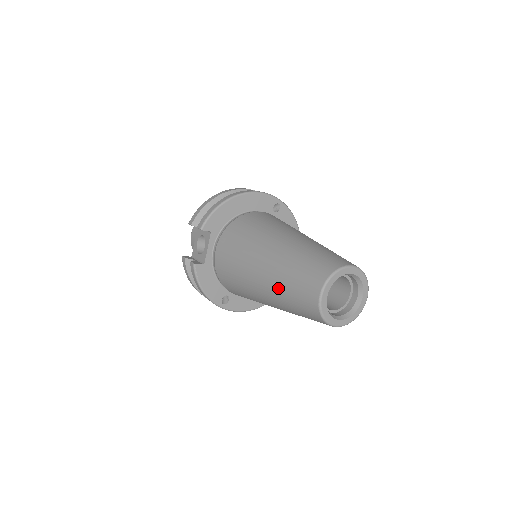
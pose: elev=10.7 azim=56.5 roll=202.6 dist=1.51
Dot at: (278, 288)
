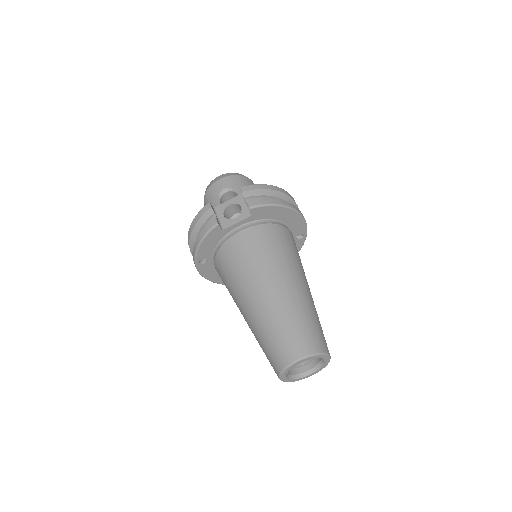
Dot at: (269, 318)
